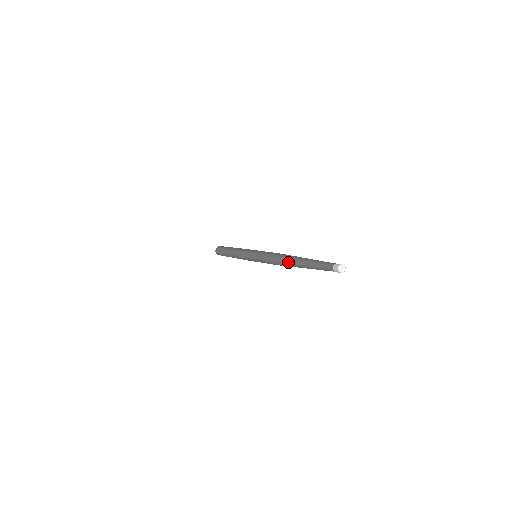
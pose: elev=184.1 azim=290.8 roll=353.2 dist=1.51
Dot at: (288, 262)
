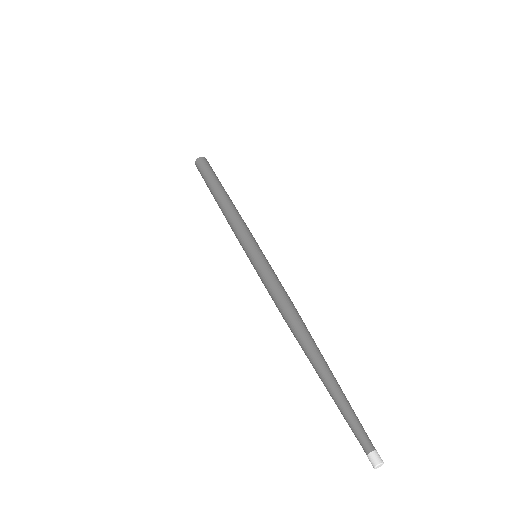
Dot at: (305, 350)
